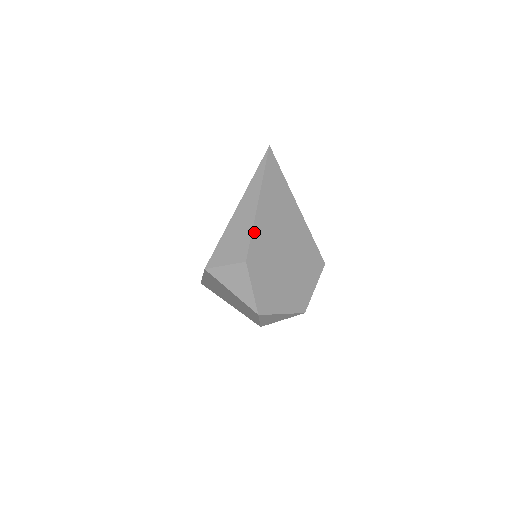
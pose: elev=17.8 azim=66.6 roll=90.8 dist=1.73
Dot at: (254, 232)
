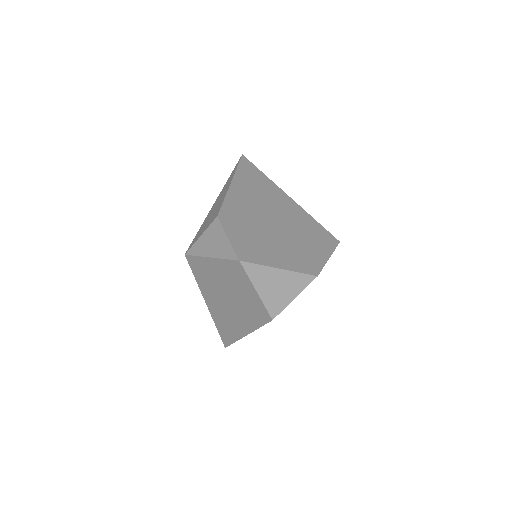
Dot at: (227, 199)
